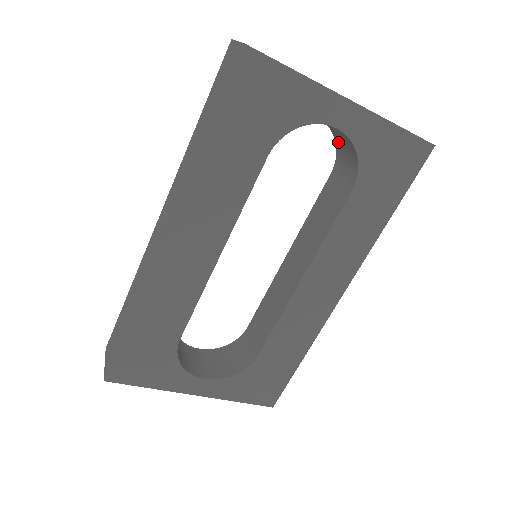
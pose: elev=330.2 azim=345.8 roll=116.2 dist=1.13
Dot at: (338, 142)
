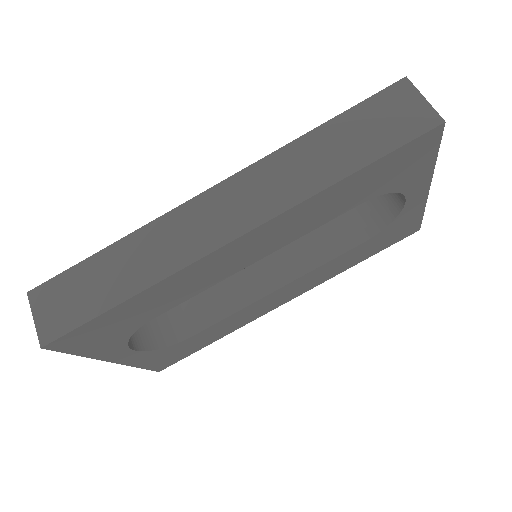
Dot at: occluded
